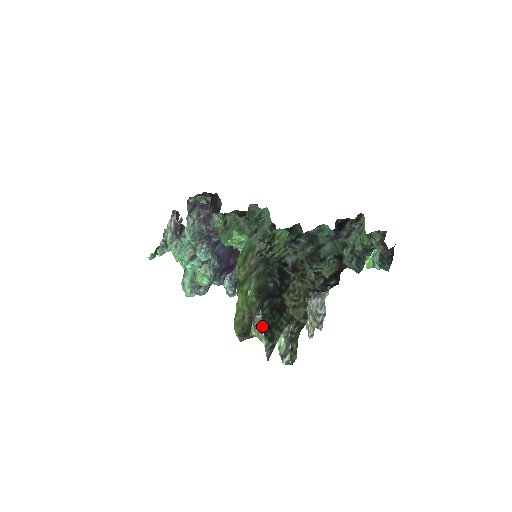
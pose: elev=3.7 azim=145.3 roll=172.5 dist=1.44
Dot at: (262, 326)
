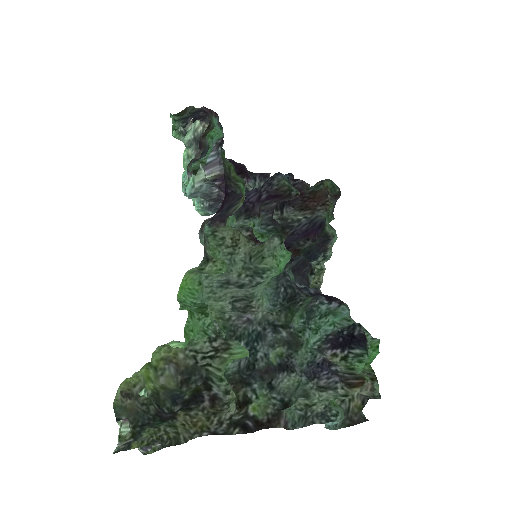
Dot at: (138, 417)
